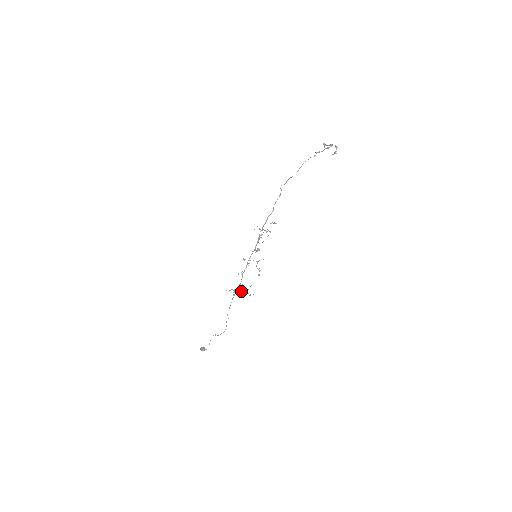
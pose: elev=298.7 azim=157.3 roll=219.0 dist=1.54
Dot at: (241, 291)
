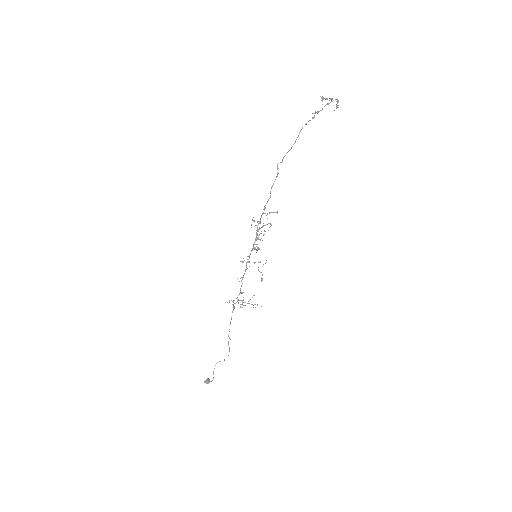
Dot at: (242, 302)
